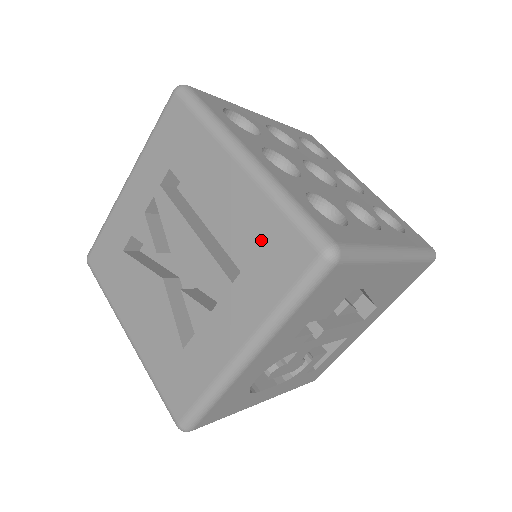
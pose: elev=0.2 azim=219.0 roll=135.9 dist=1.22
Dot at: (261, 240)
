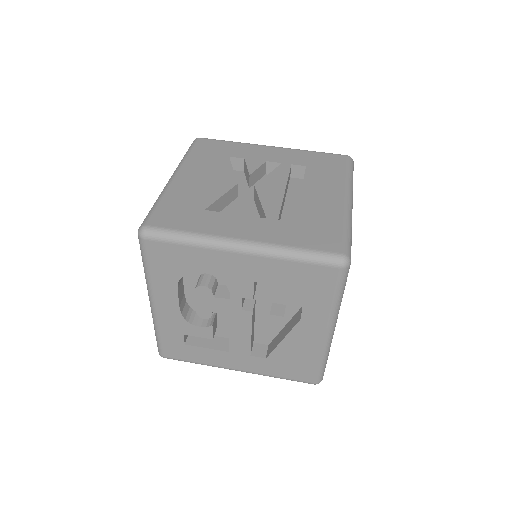
Dot at: (318, 224)
